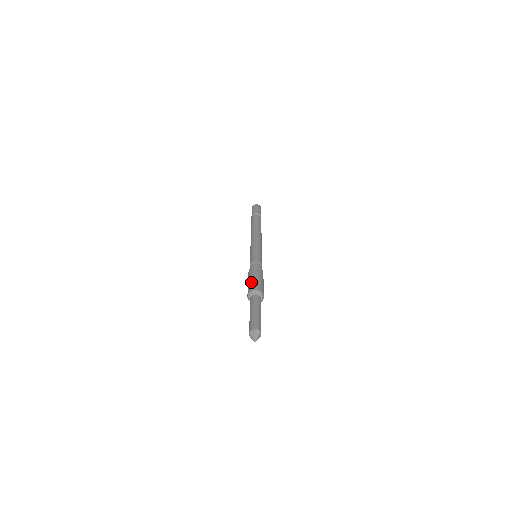
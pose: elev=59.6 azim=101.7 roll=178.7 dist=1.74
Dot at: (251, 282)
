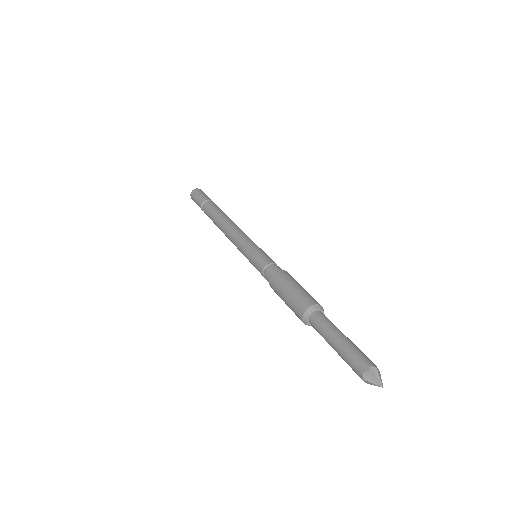
Dot at: (291, 299)
